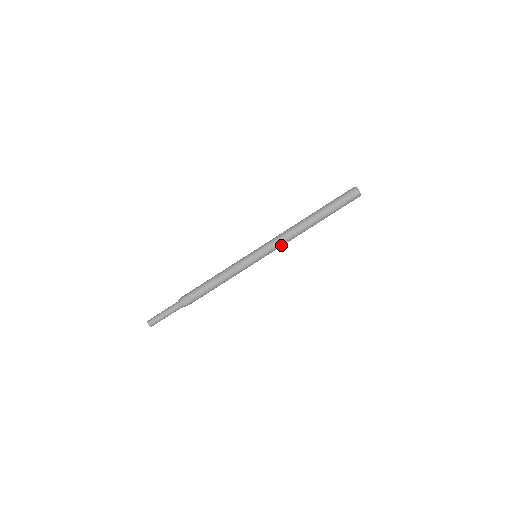
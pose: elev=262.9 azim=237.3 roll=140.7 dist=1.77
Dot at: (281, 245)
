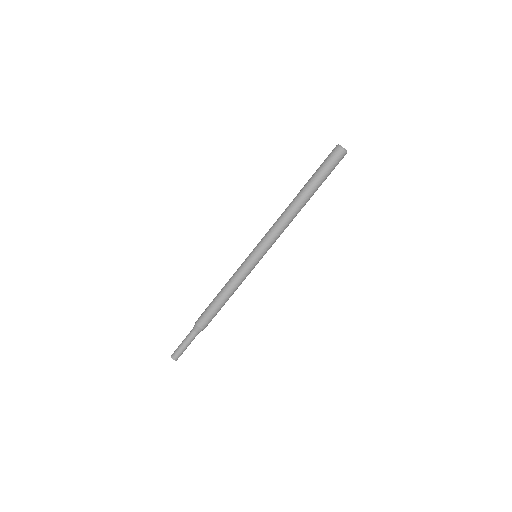
Dot at: (279, 236)
